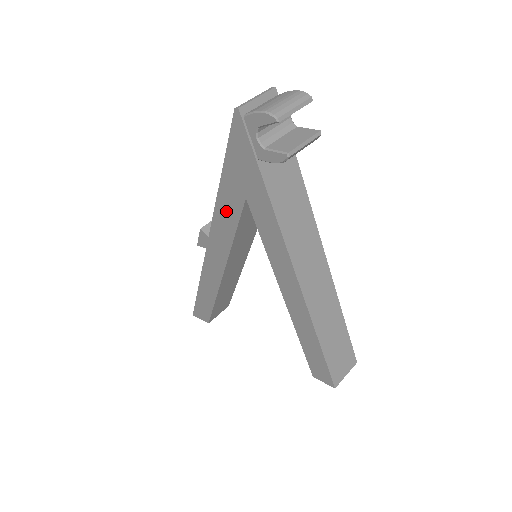
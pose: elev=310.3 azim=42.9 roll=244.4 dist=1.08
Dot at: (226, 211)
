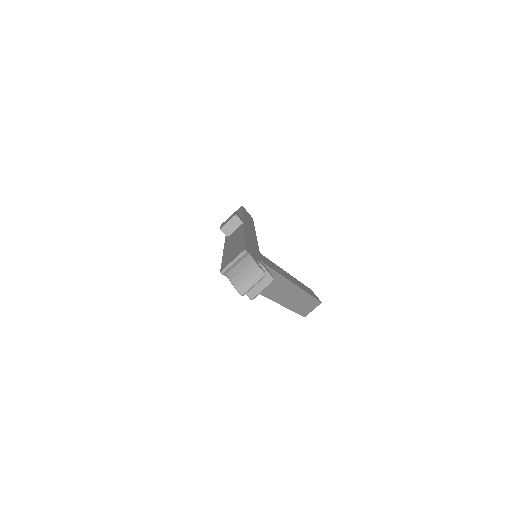
Dot at: occluded
